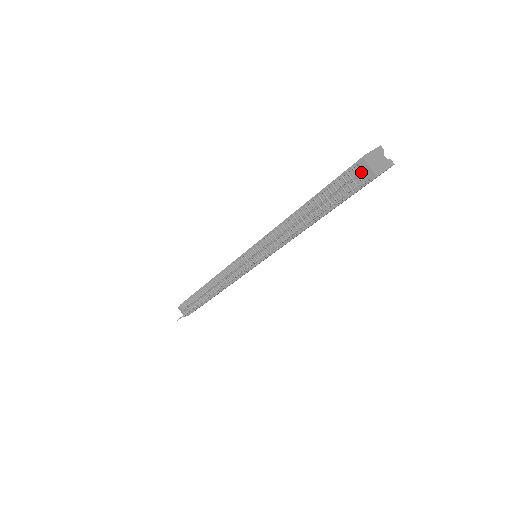
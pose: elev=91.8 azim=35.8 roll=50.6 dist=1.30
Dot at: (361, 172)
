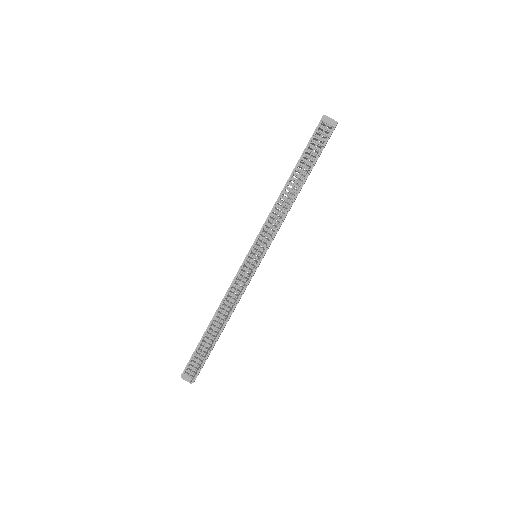
Dot at: (326, 125)
